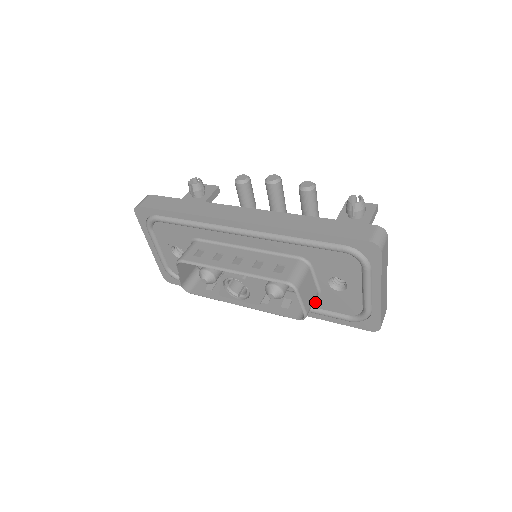
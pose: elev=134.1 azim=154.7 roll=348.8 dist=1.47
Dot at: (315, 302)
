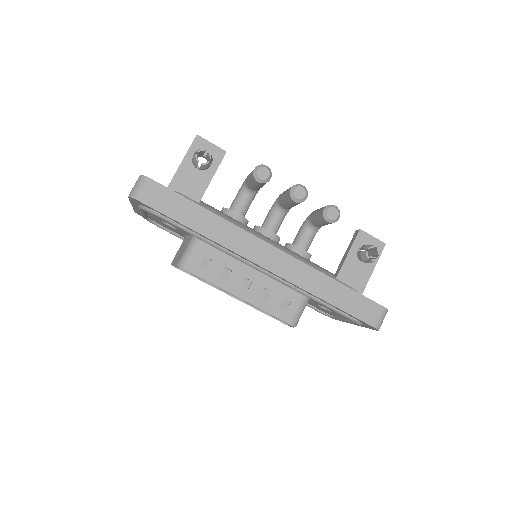
Dot at: occluded
